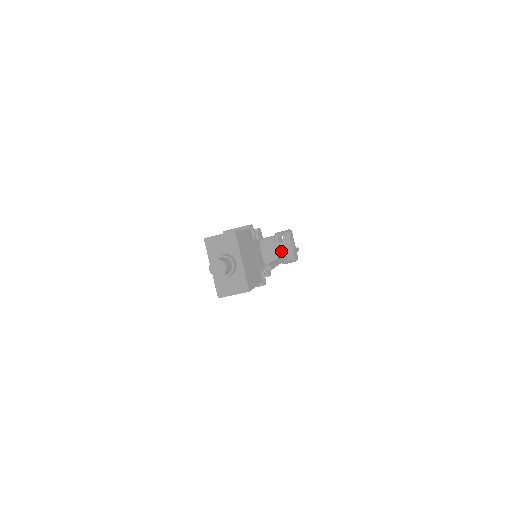
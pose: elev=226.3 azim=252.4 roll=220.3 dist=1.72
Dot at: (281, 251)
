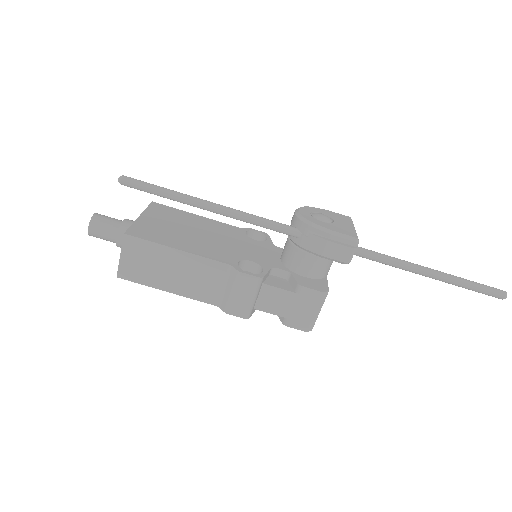
Dot at: occluded
